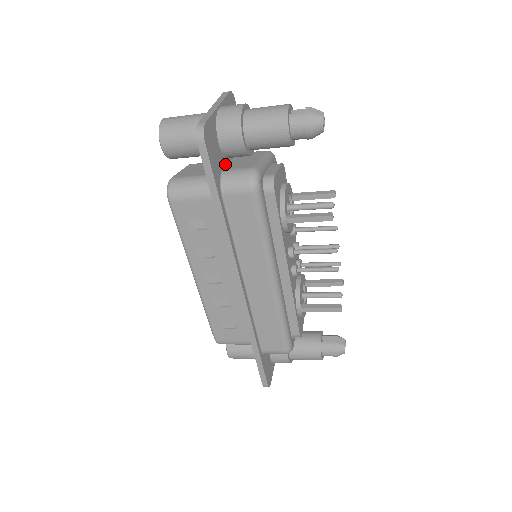
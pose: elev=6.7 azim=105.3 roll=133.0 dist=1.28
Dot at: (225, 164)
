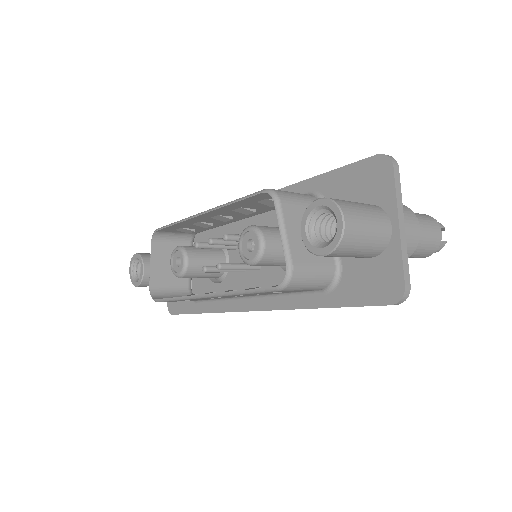
Dot at: occluded
